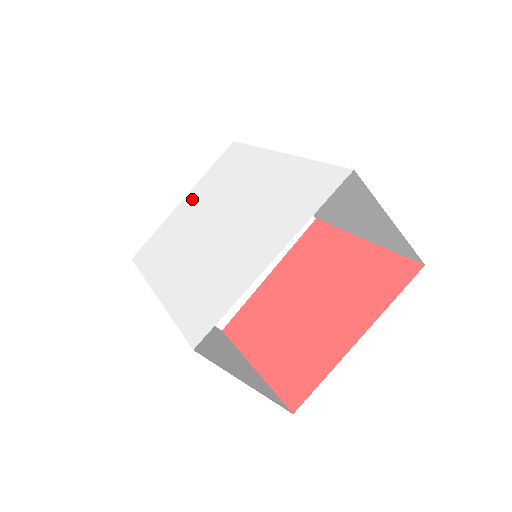
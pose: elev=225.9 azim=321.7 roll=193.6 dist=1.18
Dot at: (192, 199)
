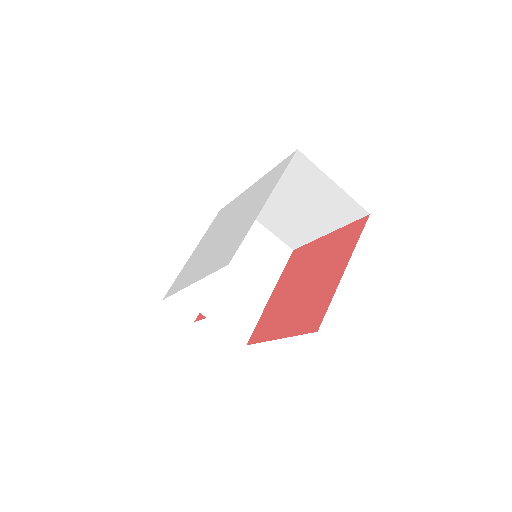
Dot at: (200, 246)
